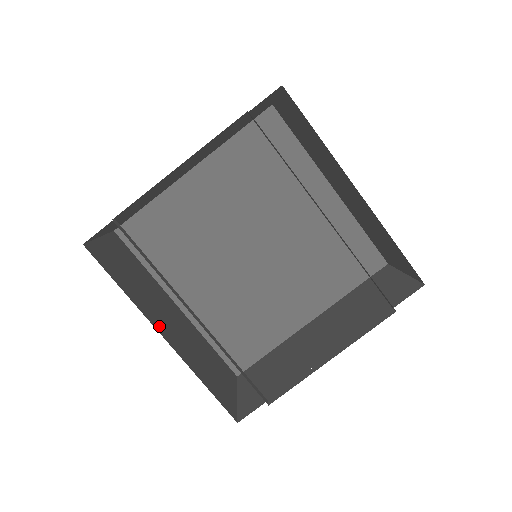
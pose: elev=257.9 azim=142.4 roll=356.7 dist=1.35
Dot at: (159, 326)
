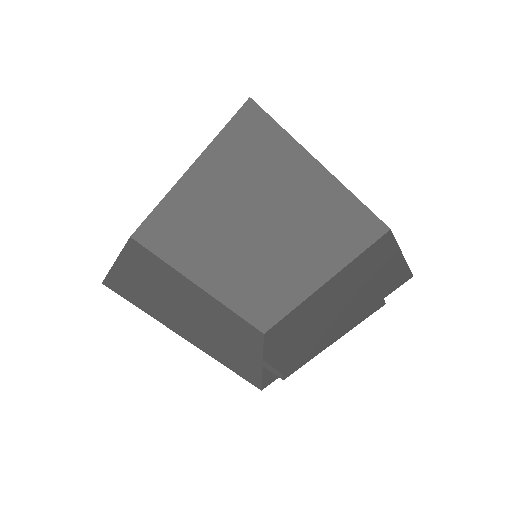
Dot at: (182, 329)
